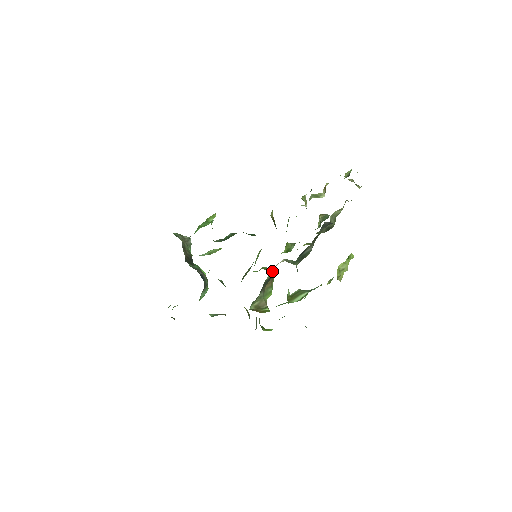
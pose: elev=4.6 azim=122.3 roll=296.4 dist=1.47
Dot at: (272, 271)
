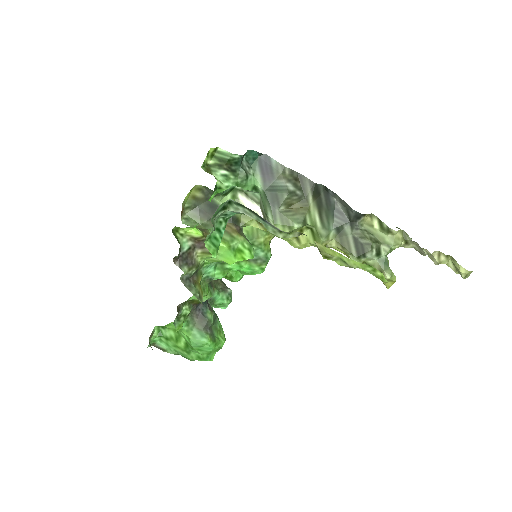
Dot at: (239, 214)
